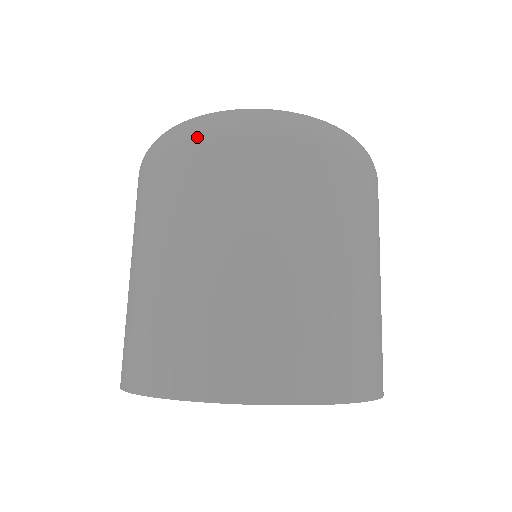
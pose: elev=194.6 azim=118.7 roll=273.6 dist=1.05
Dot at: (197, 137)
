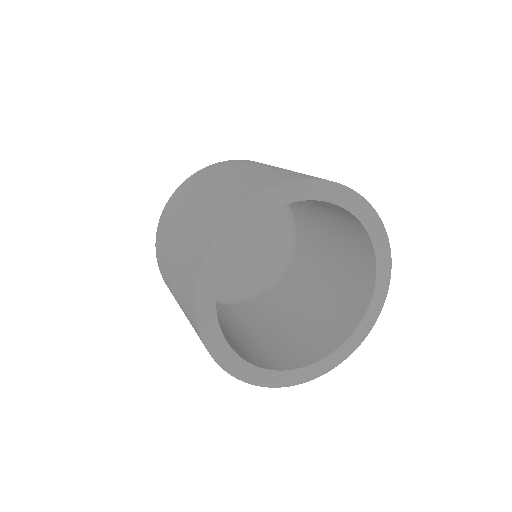
Dot at: (196, 173)
